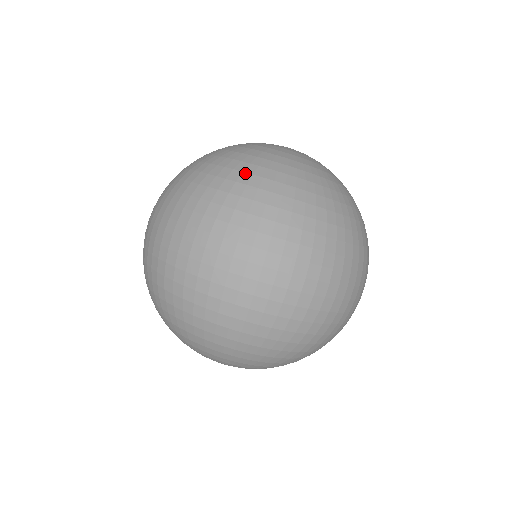
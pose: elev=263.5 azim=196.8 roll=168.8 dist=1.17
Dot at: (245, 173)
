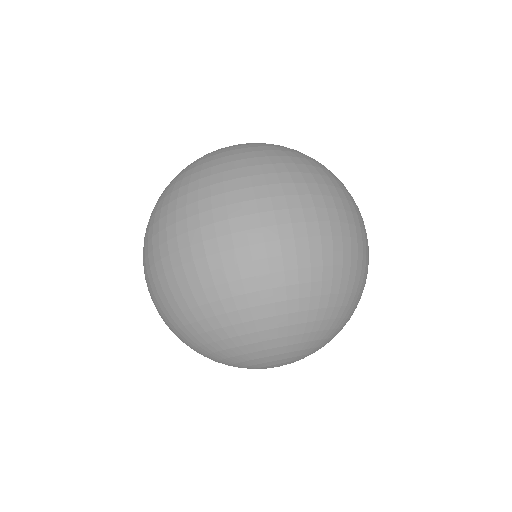
Dot at: (225, 157)
